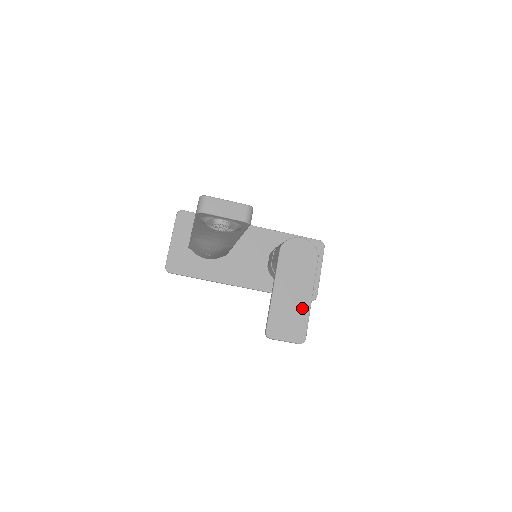
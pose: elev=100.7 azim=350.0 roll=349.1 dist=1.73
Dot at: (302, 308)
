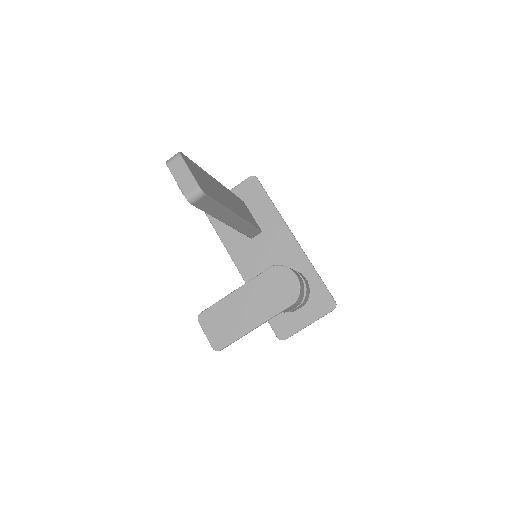
Dot at: (241, 326)
